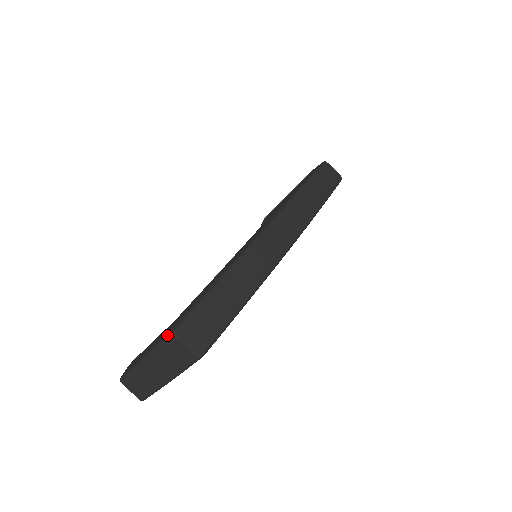
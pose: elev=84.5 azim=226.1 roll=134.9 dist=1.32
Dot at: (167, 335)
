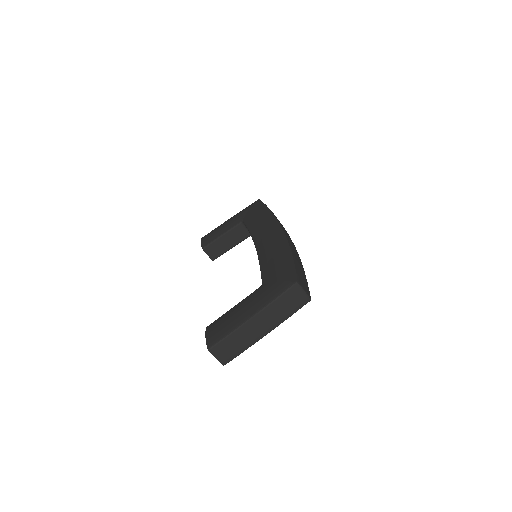
Dot at: (290, 286)
